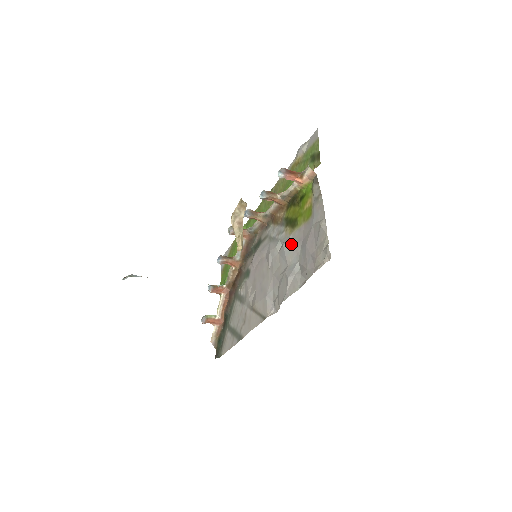
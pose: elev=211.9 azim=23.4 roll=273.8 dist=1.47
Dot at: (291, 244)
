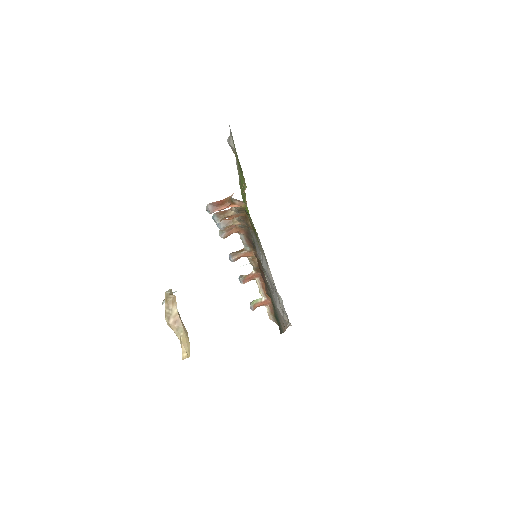
Dot at: (266, 267)
